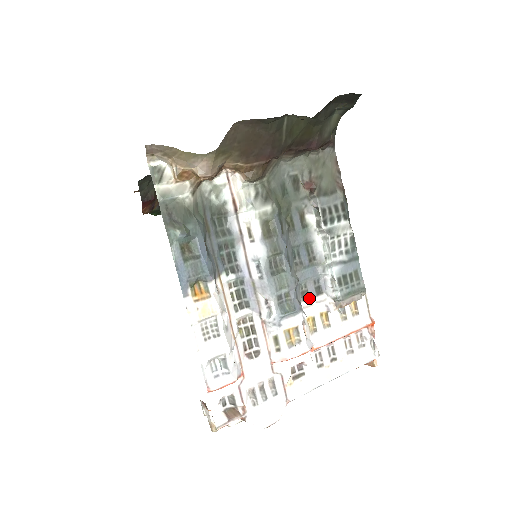
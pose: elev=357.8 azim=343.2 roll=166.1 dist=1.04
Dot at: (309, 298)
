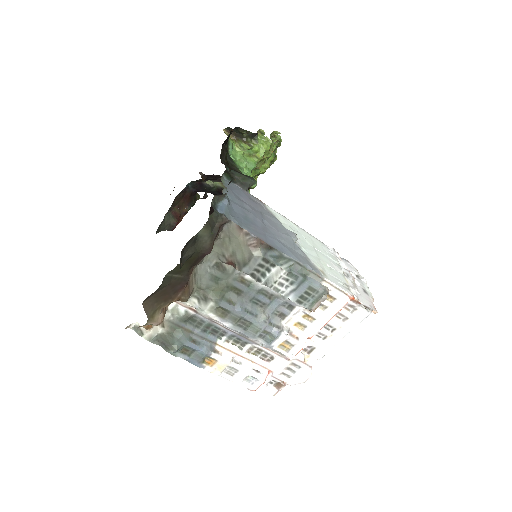
Dot at: (286, 316)
